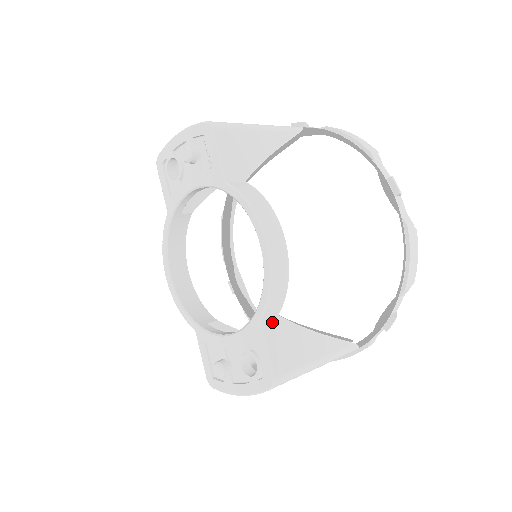
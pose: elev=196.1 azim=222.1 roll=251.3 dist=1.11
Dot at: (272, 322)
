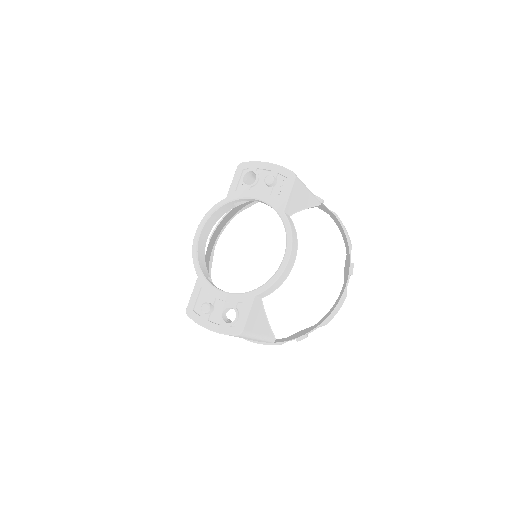
Dot at: (258, 300)
